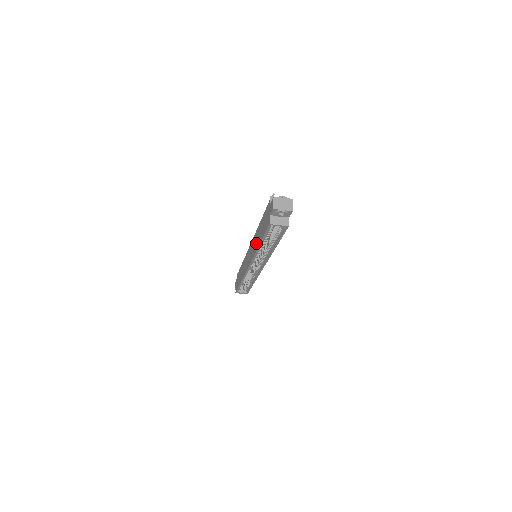
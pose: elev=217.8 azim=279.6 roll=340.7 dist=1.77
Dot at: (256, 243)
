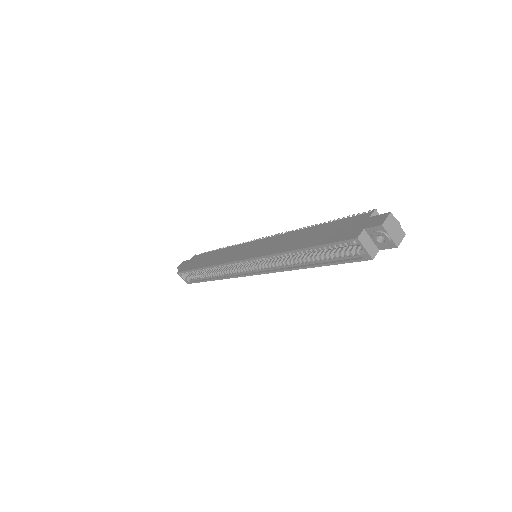
Dot at: (287, 244)
